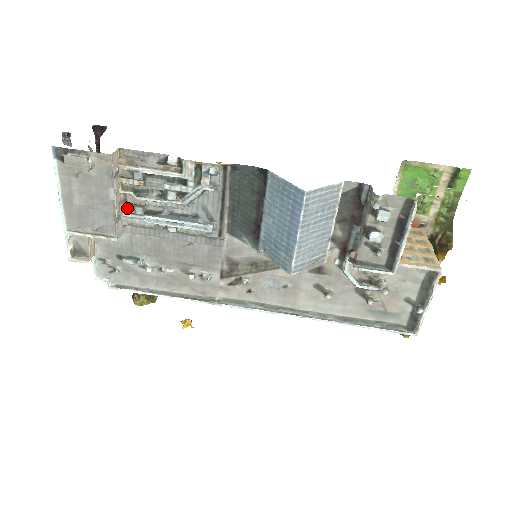
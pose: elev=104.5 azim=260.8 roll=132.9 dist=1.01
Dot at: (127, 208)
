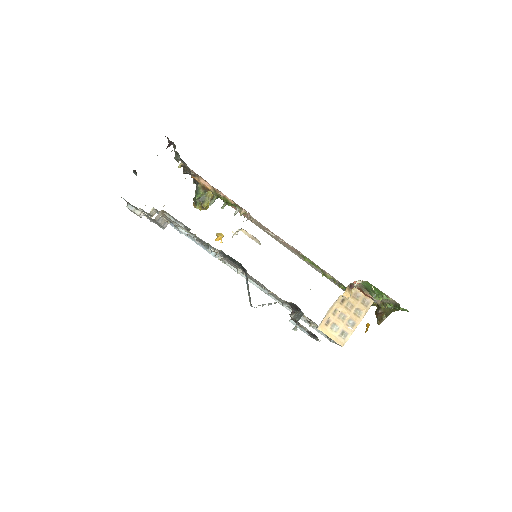
Dot at: occluded
